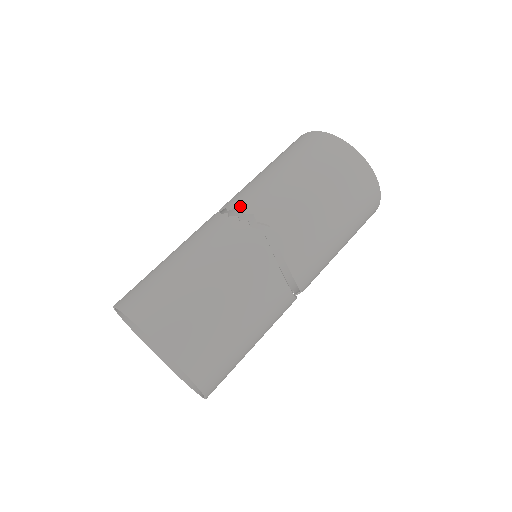
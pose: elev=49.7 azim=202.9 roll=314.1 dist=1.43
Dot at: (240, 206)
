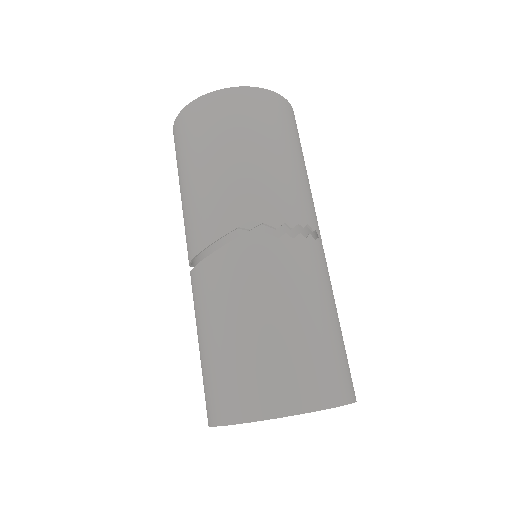
Dot at: (291, 220)
